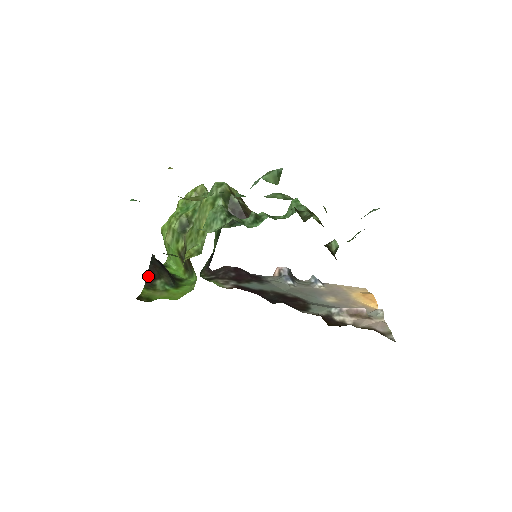
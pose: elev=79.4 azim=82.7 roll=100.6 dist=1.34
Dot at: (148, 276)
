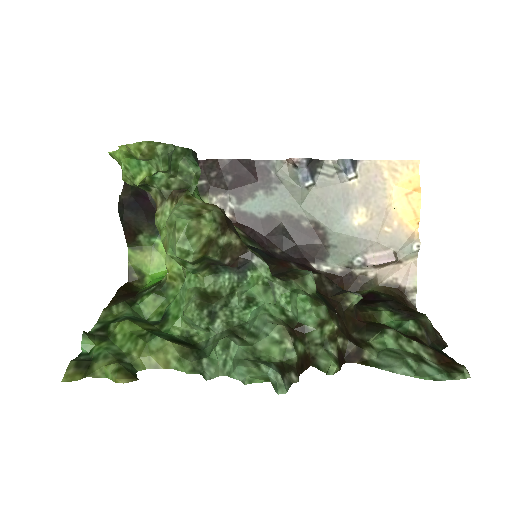
Dot at: (126, 234)
